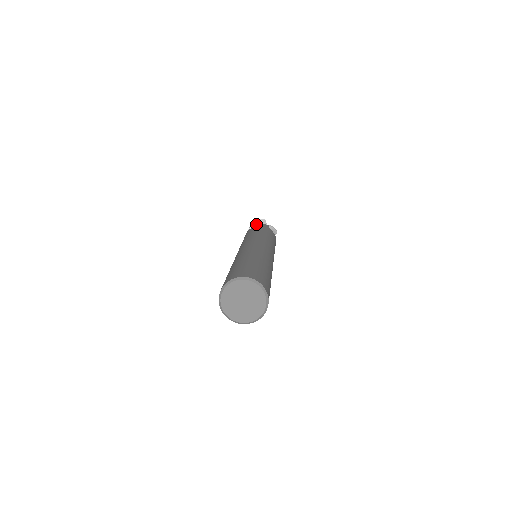
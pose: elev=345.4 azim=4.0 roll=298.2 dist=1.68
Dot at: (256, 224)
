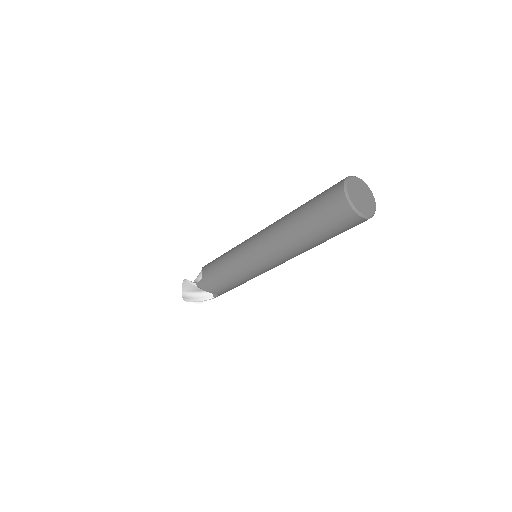
Dot at: occluded
